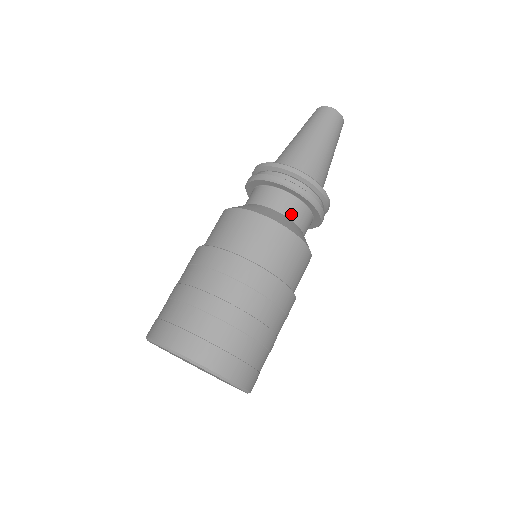
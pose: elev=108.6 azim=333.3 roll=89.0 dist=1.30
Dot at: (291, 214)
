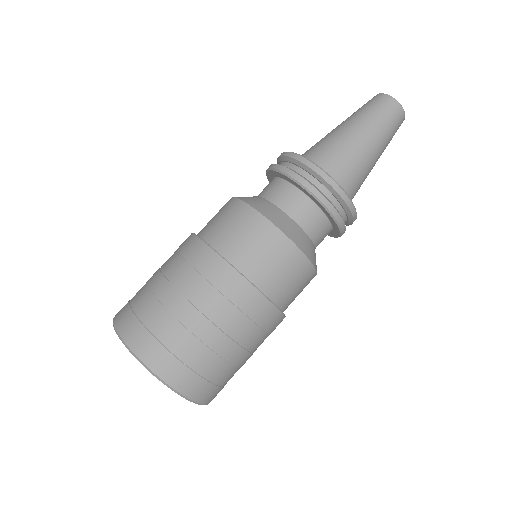
Dot at: (318, 240)
